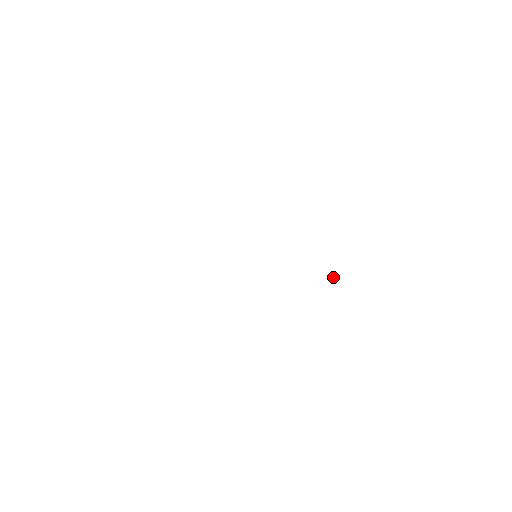
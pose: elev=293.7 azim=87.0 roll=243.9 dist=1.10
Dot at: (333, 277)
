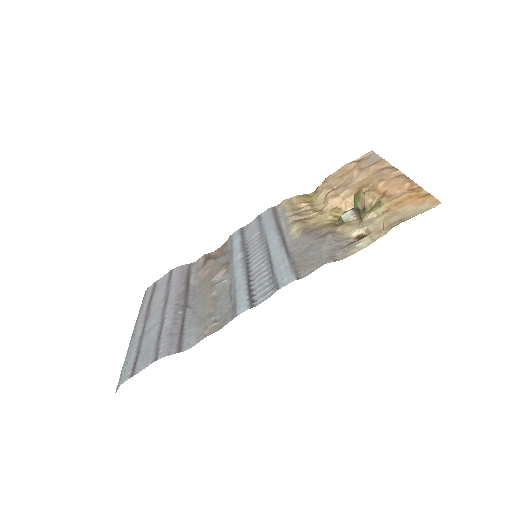
Dot at: (315, 213)
